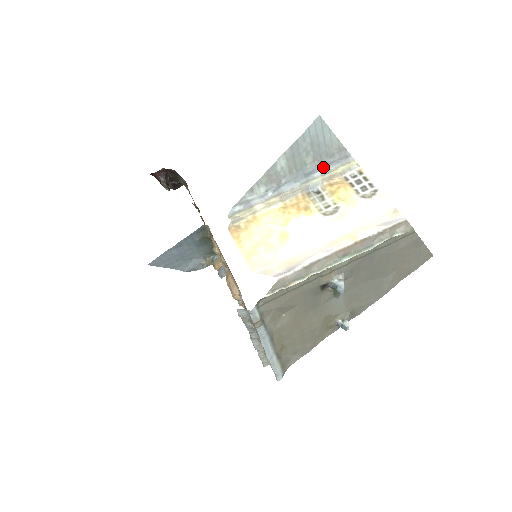
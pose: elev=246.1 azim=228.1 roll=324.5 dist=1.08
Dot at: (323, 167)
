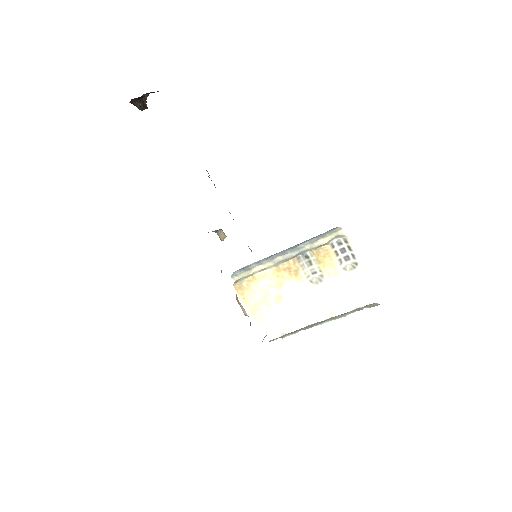
Dot at: (312, 238)
